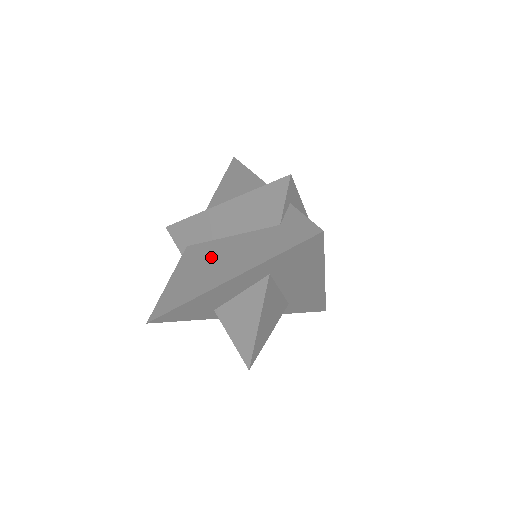
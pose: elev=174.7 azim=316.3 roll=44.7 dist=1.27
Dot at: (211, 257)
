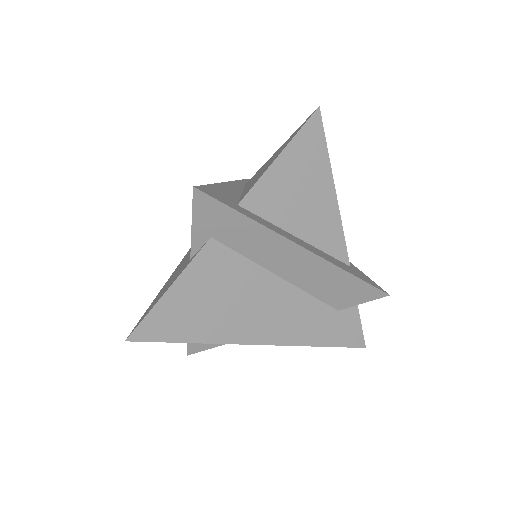
Dot at: (252, 294)
